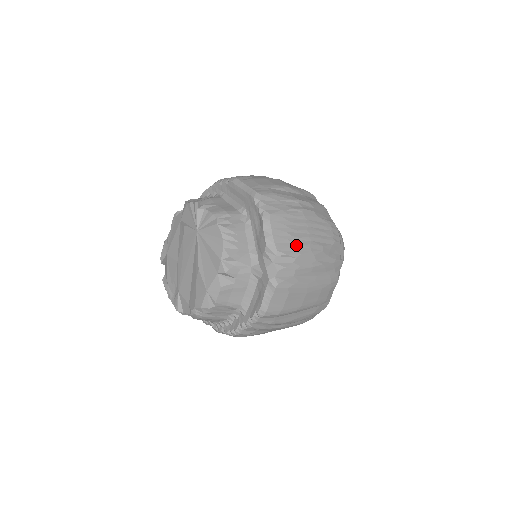
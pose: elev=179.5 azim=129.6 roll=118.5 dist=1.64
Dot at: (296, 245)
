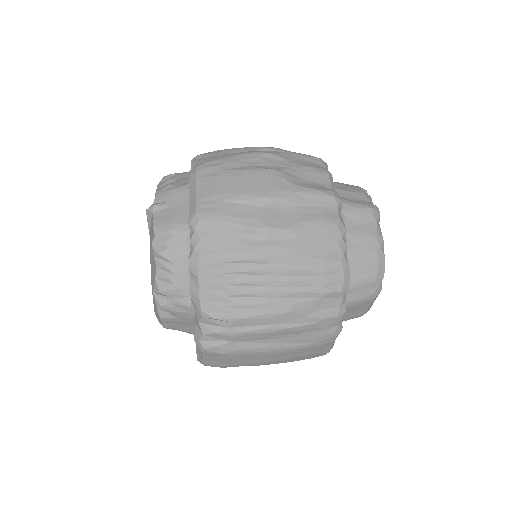
Dot at: (236, 305)
